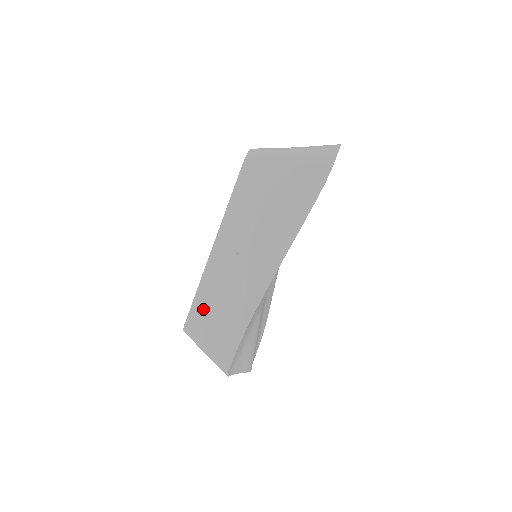
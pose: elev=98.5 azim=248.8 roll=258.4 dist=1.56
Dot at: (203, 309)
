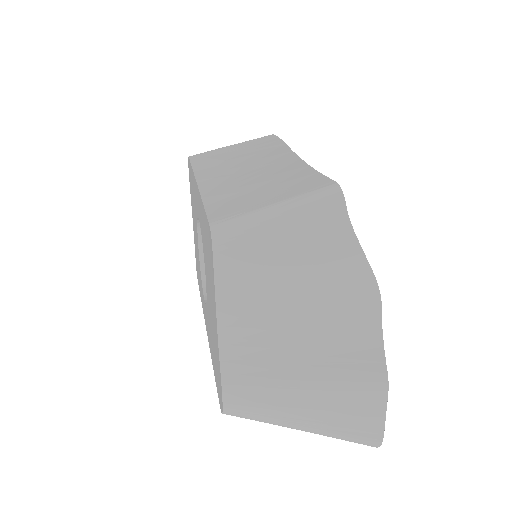
Dot at: (228, 200)
